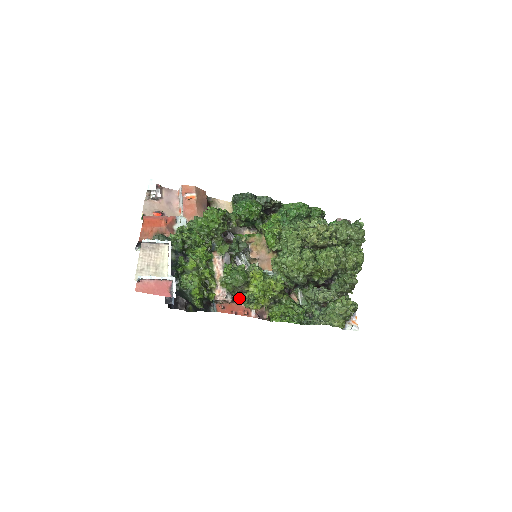
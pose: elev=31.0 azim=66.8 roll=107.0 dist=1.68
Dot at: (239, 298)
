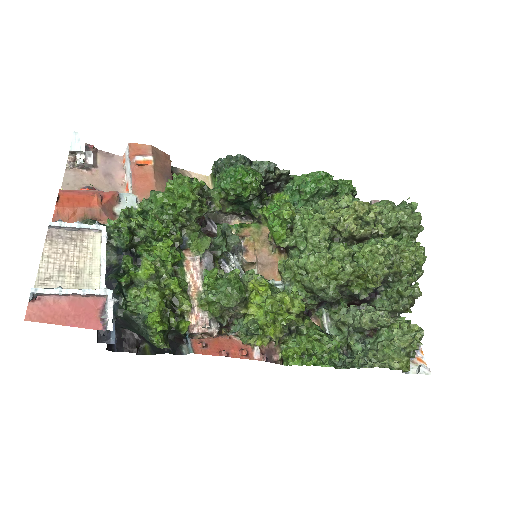
Dot at: (230, 328)
